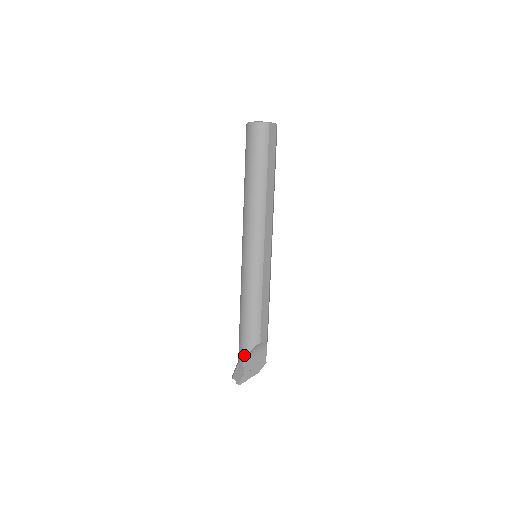
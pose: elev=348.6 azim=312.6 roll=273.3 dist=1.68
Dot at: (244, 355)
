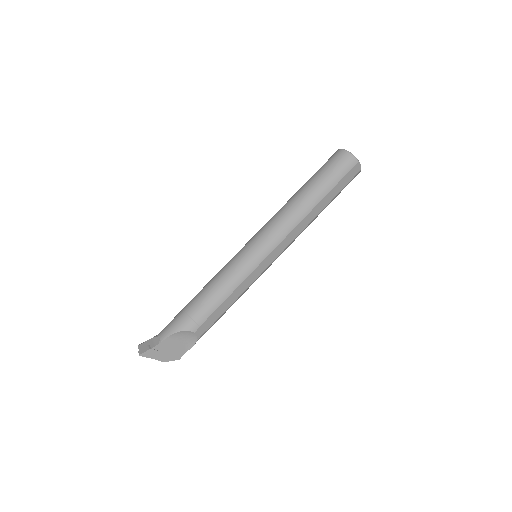
Dot at: (170, 331)
